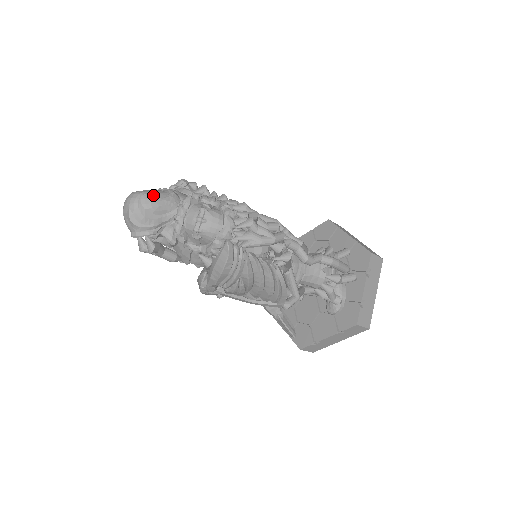
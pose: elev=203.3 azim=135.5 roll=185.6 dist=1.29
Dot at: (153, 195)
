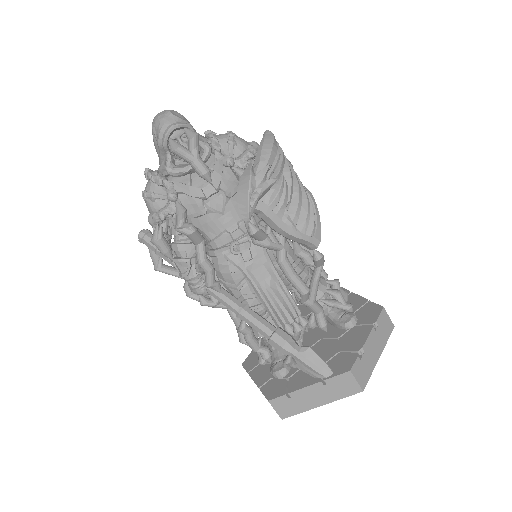
Dot at: occluded
